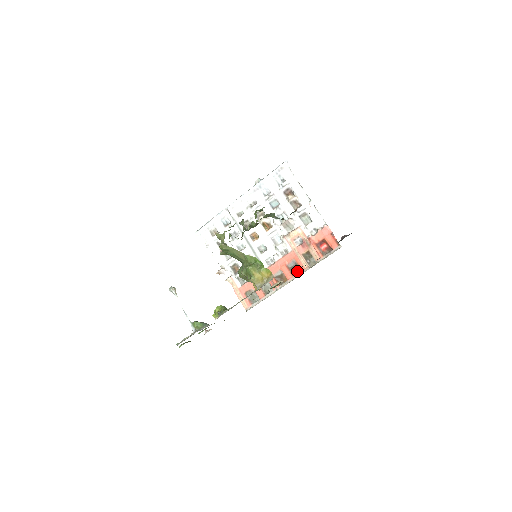
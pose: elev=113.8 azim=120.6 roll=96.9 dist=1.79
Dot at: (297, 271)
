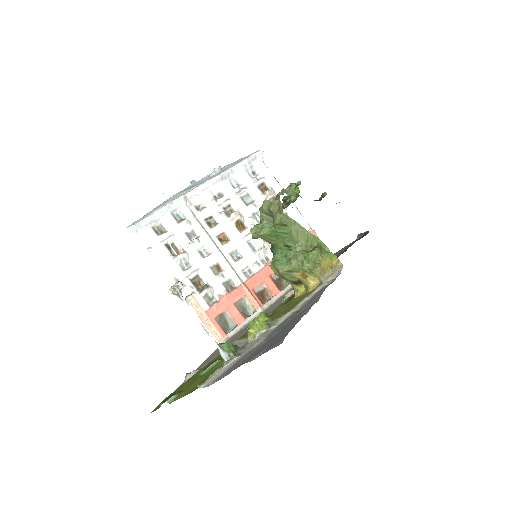
Dot at: (282, 285)
